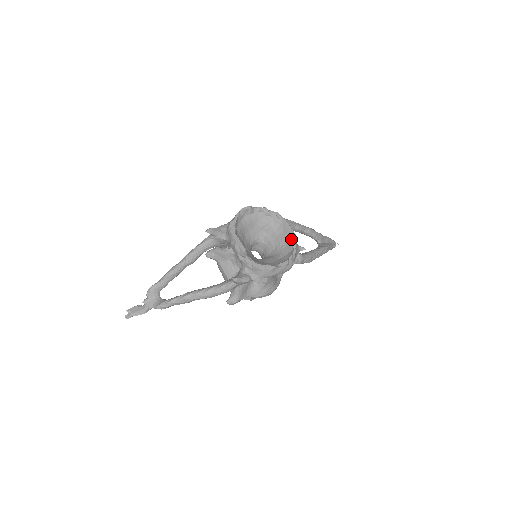
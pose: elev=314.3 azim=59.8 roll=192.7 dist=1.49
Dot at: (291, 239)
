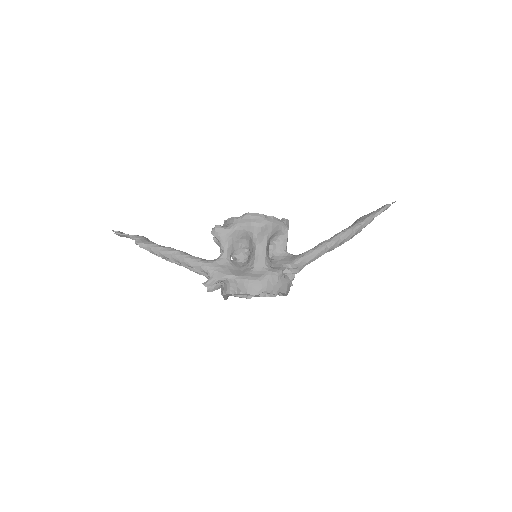
Dot at: (281, 293)
